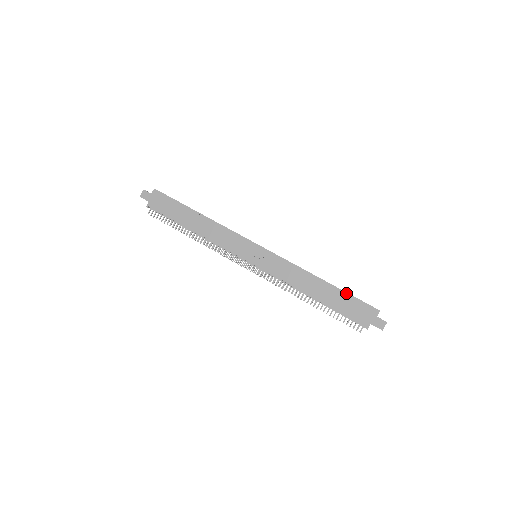
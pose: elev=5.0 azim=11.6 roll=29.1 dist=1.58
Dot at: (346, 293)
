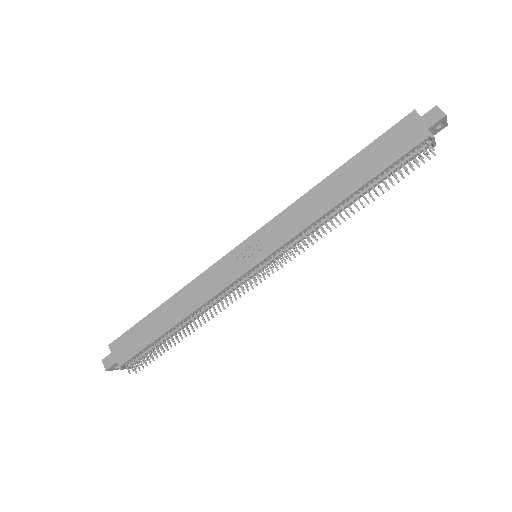
Dot at: (365, 149)
